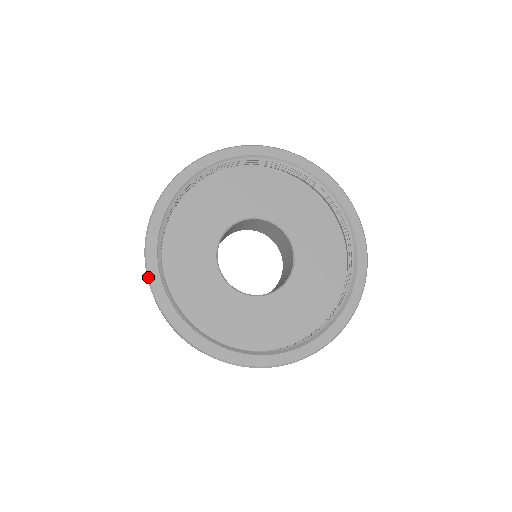
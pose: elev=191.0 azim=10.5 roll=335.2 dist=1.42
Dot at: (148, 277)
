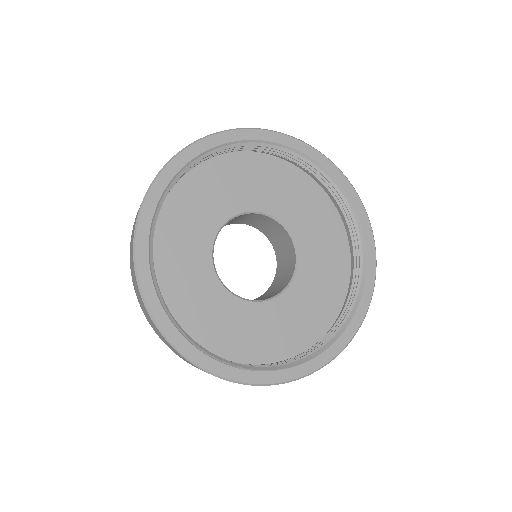
Dot at: (152, 317)
